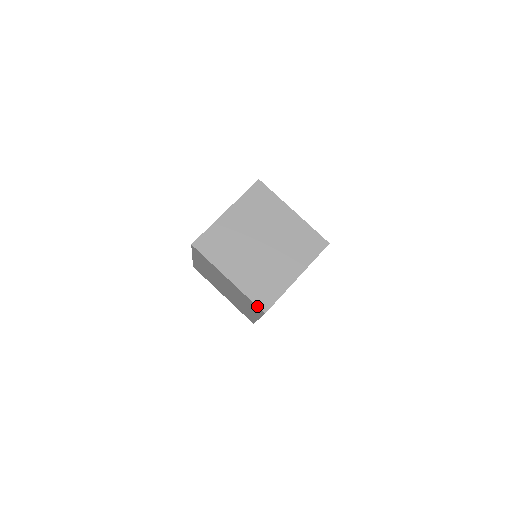
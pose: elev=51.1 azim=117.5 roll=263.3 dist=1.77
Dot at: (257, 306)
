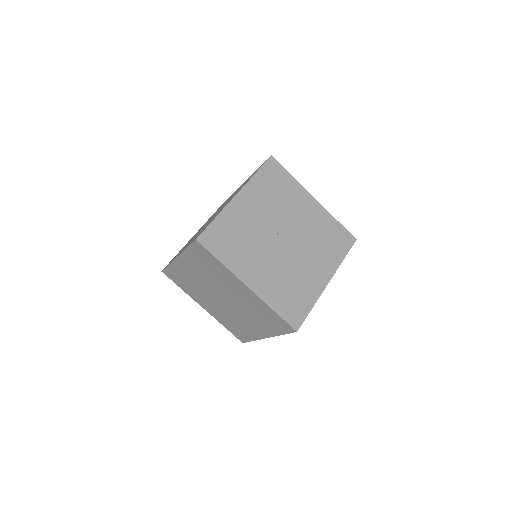
Dot at: occluded
